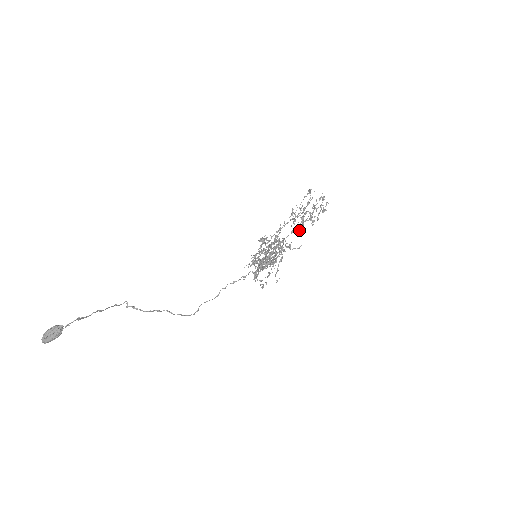
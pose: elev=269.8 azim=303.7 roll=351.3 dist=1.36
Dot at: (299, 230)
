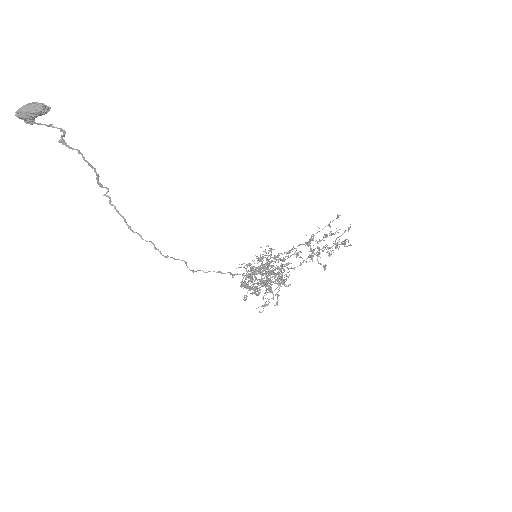
Dot at: (312, 251)
